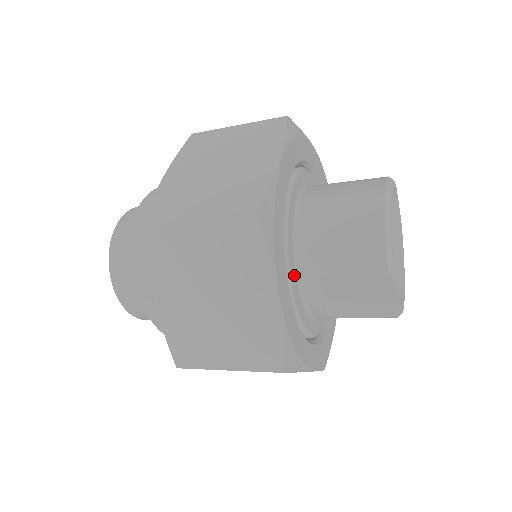
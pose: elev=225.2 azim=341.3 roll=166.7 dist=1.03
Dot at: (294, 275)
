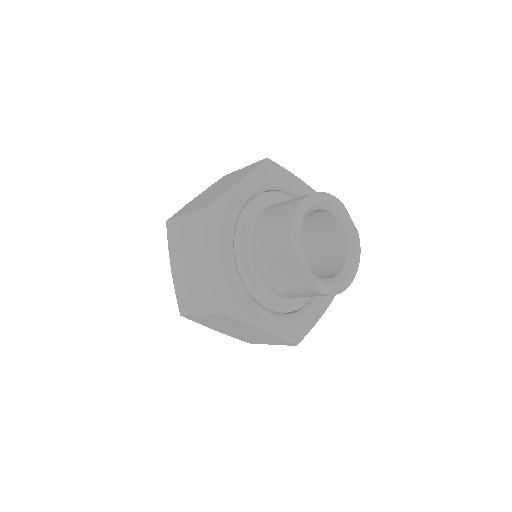
Dot at: (246, 255)
